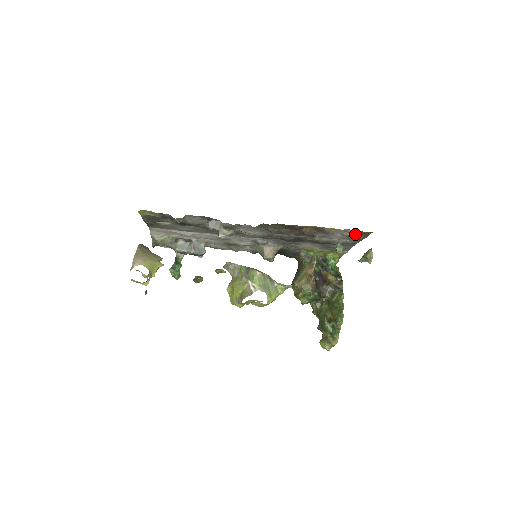
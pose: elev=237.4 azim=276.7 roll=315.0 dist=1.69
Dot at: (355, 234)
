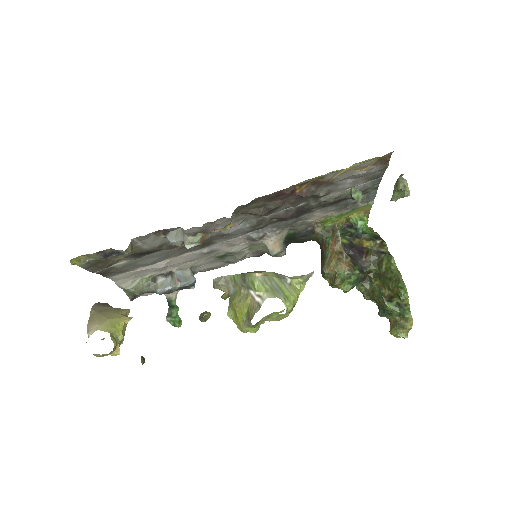
Dot at: (370, 167)
